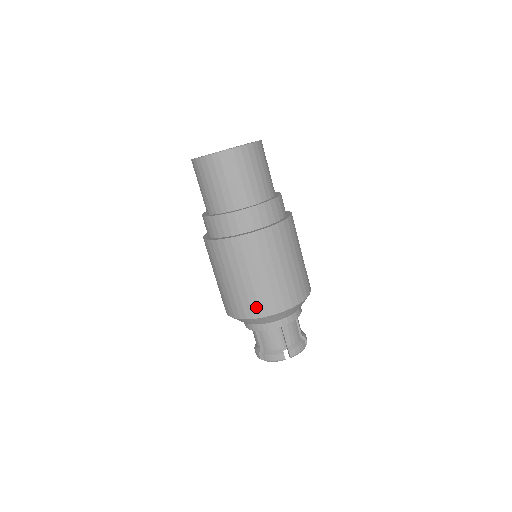
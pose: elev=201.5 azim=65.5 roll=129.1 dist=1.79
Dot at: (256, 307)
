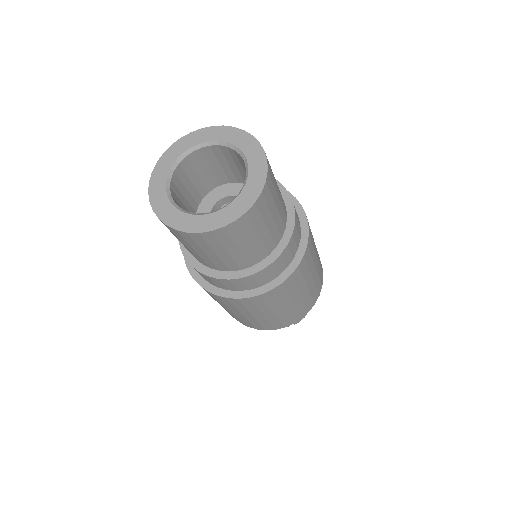
Dot at: (260, 326)
